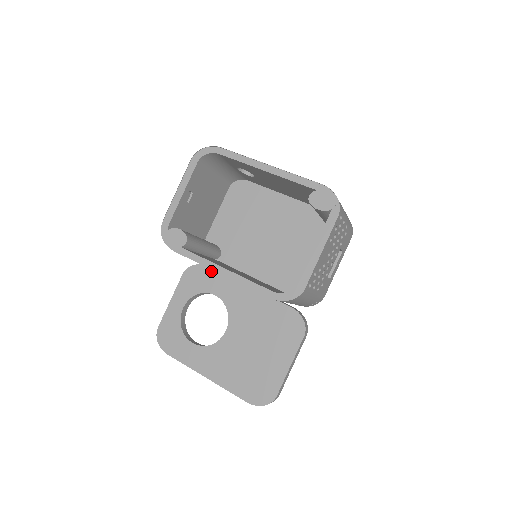
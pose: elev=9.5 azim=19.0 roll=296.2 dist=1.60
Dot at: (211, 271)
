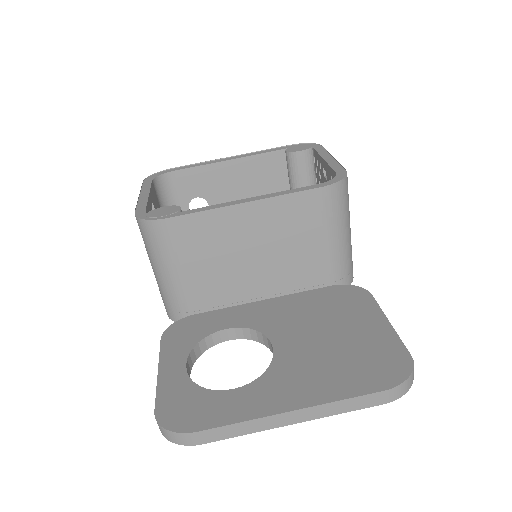
Dot at: (203, 315)
